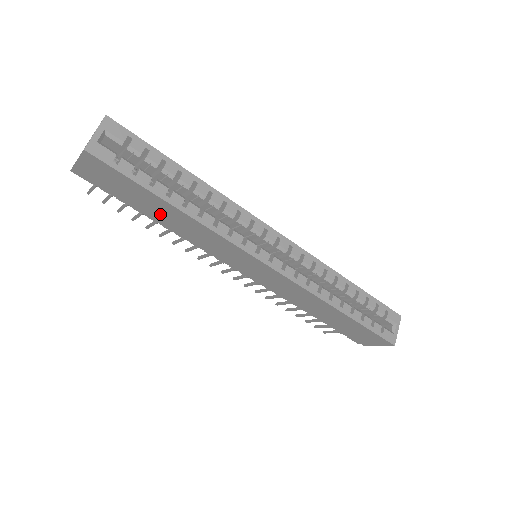
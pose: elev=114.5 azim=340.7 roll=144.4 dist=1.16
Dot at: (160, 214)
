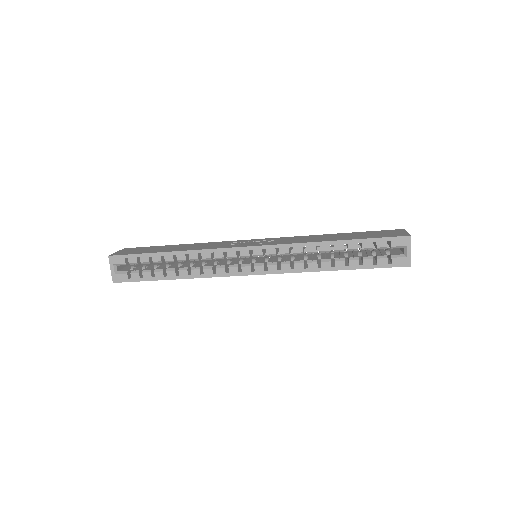
Dot at: occluded
